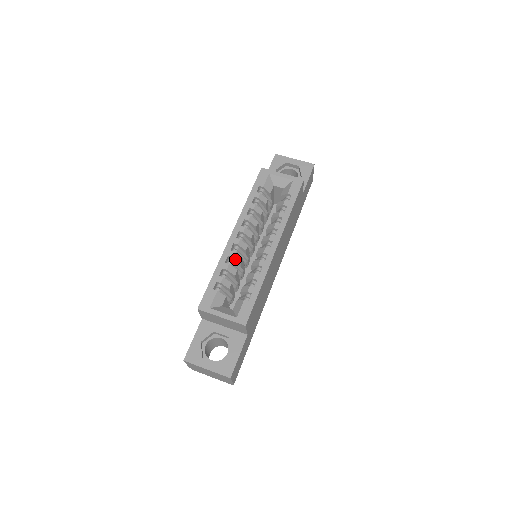
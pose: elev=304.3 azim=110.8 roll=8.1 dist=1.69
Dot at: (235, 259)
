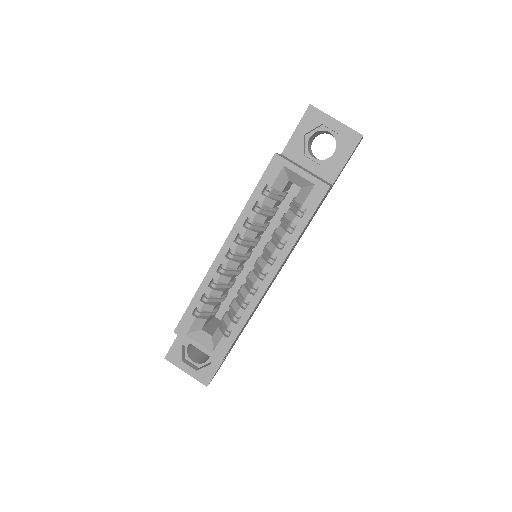
Dot at: (221, 282)
